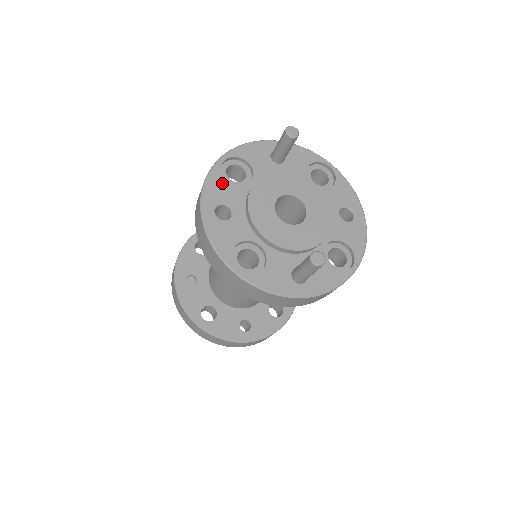
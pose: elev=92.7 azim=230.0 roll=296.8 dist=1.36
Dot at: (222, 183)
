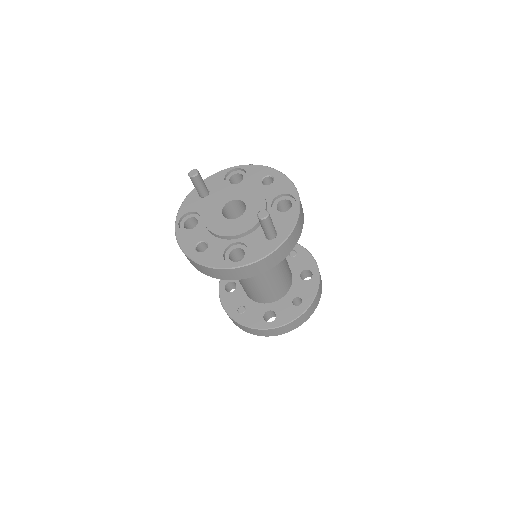
Dot at: (187, 235)
